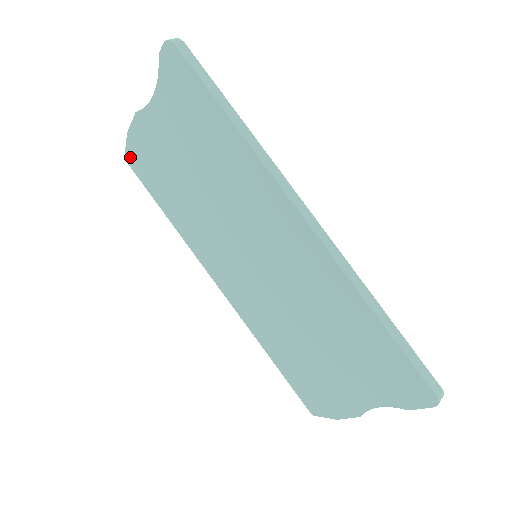
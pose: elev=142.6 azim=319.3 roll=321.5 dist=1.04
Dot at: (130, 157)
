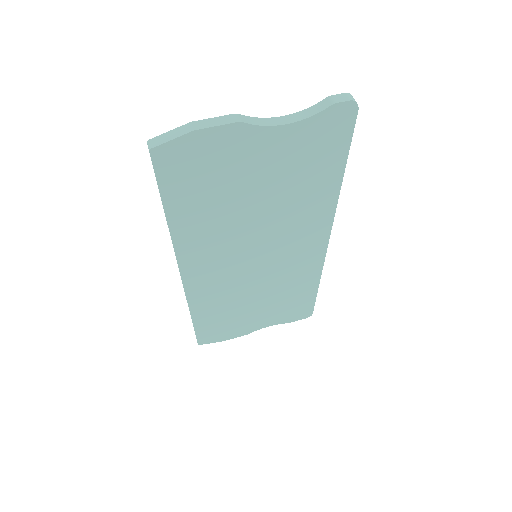
Dot at: (166, 153)
